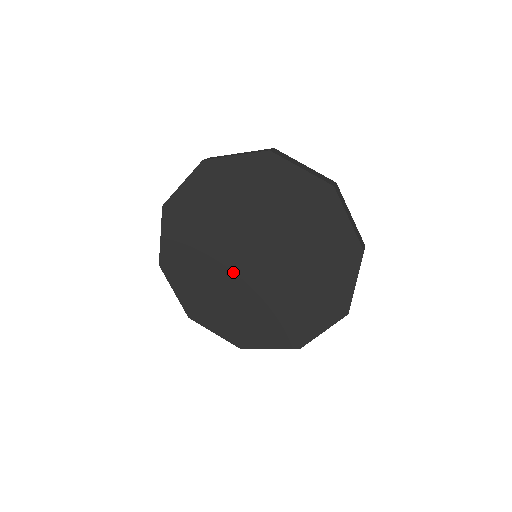
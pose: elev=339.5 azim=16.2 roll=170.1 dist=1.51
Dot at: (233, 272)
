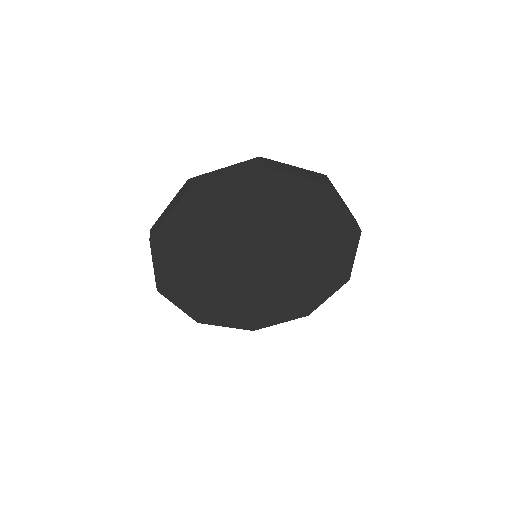
Dot at: (238, 277)
